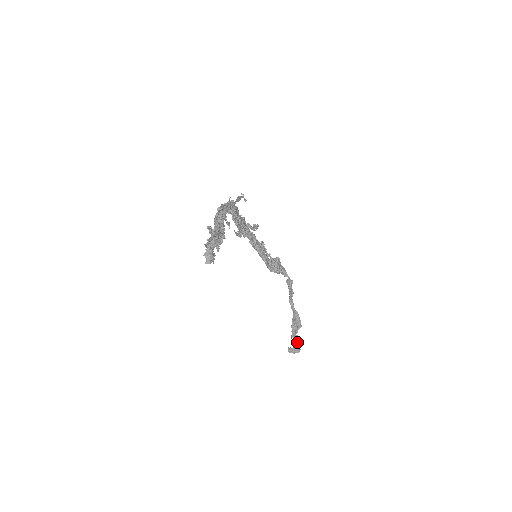
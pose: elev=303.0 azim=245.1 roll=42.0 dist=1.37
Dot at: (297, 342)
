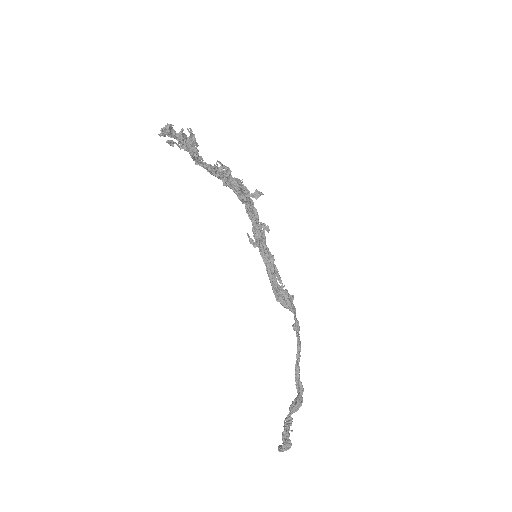
Dot at: (289, 428)
